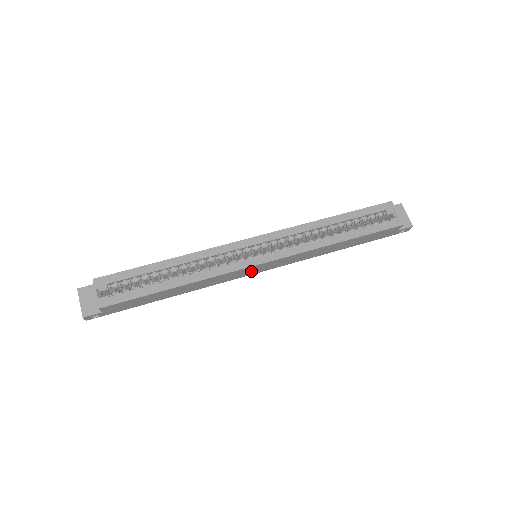
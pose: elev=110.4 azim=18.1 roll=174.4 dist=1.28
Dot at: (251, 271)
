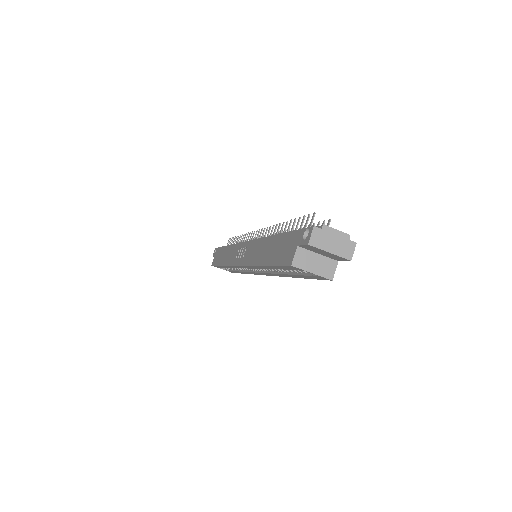
Dot at: occluded
